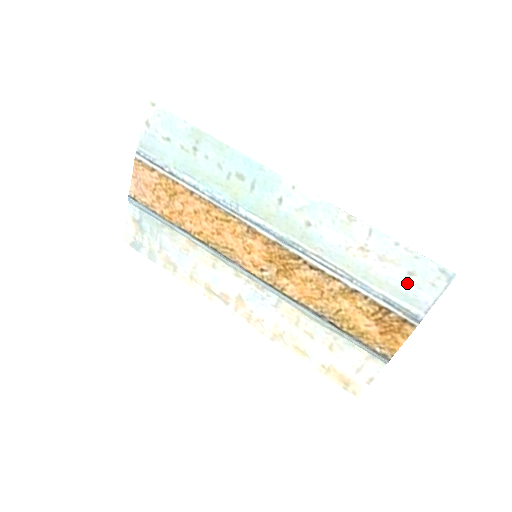
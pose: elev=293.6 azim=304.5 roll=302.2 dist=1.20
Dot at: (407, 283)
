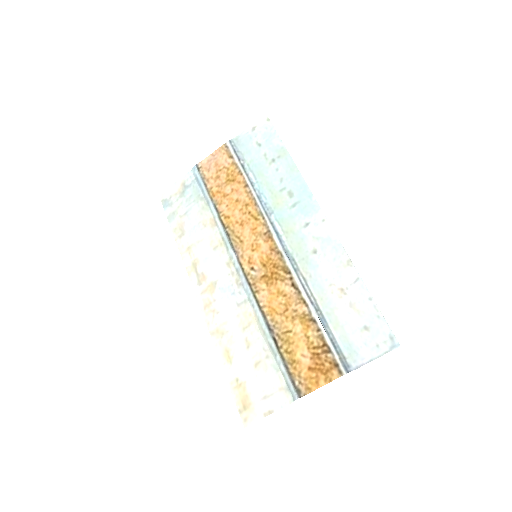
Dot at: (358, 335)
